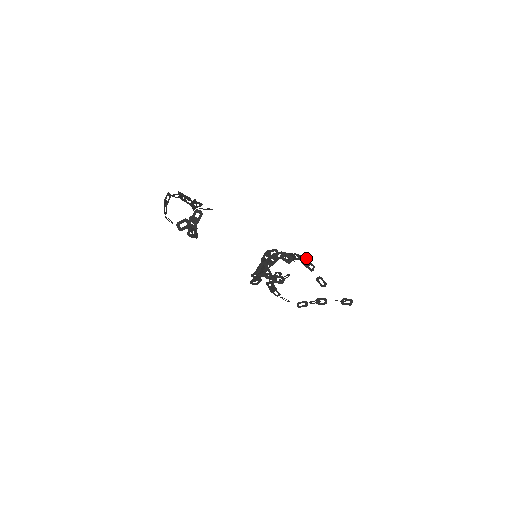
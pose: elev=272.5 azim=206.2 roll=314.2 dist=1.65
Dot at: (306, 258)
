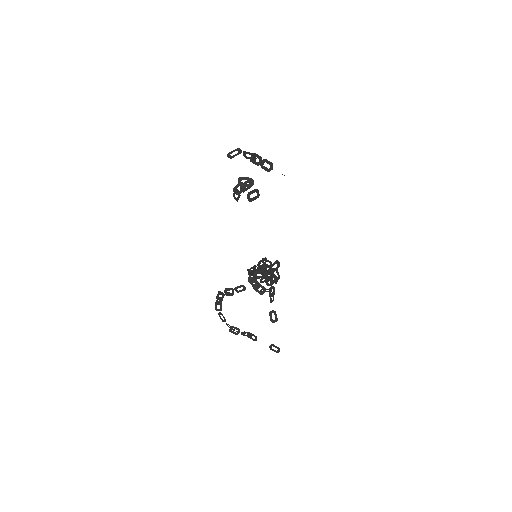
Dot at: (274, 288)
